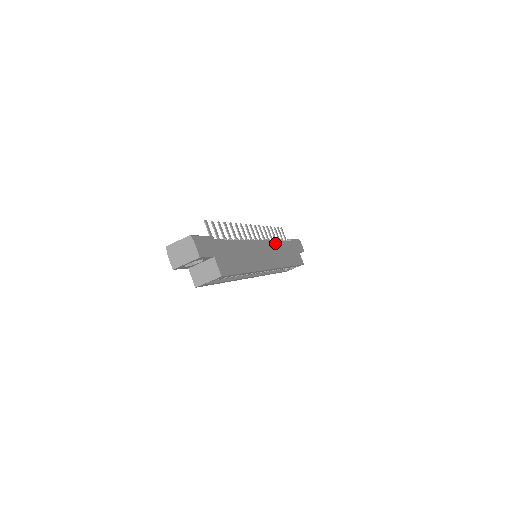
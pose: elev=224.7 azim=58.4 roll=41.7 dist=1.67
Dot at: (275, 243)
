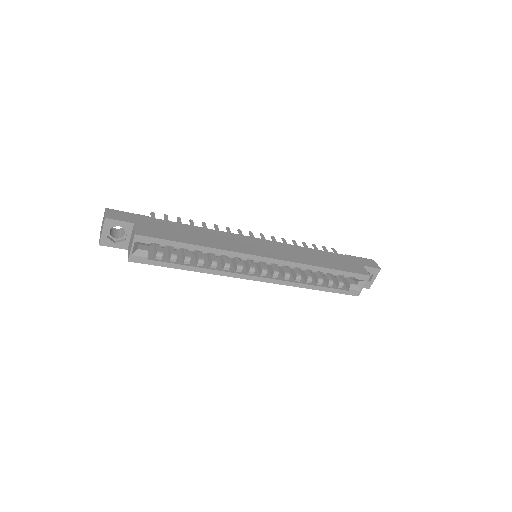
Dot at: (294, 247)
